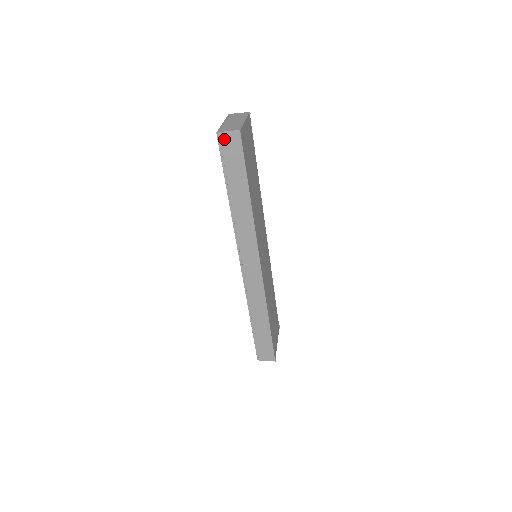
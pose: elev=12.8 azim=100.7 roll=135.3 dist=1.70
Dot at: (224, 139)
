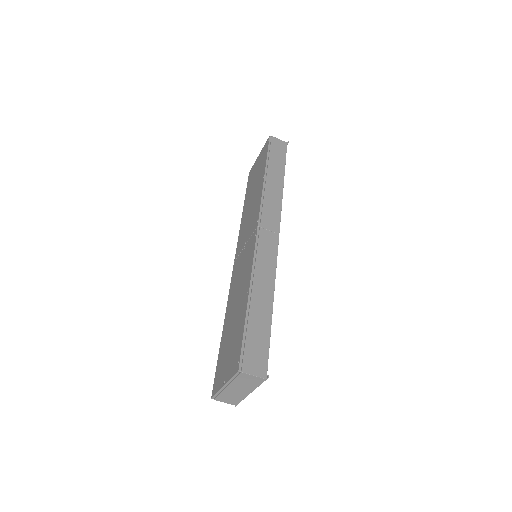
Dot at: (274, 141)
